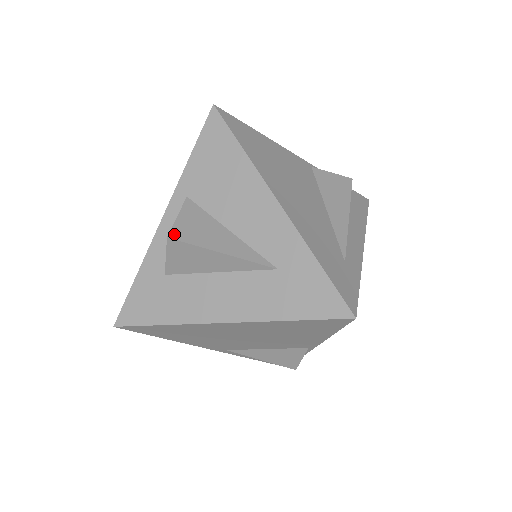
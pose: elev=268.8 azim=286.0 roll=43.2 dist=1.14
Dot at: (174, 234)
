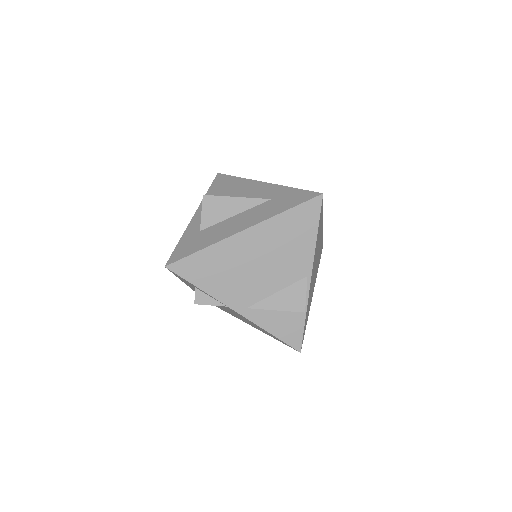
Dot at: (206, 196)
